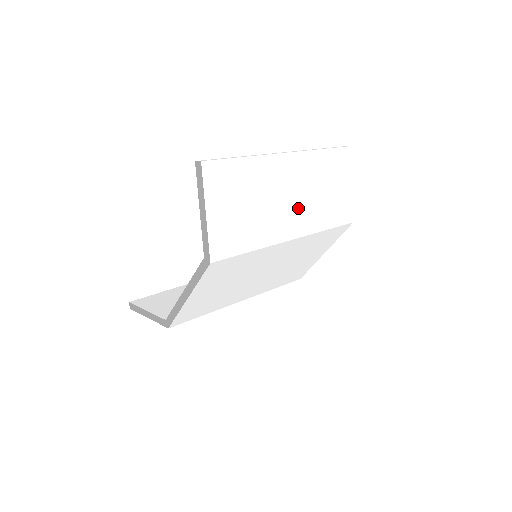
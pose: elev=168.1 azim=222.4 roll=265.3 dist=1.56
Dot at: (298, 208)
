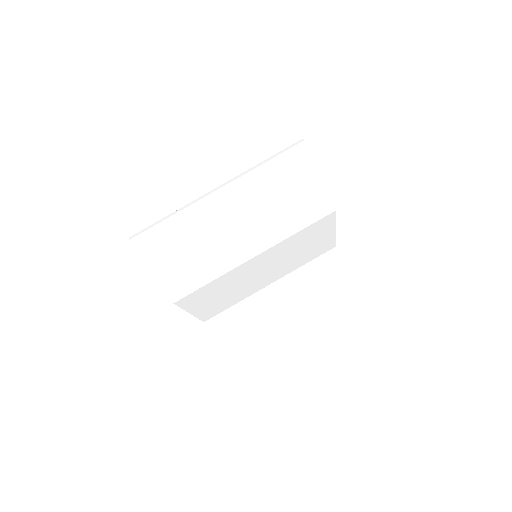
Dot at: (250, 229)
